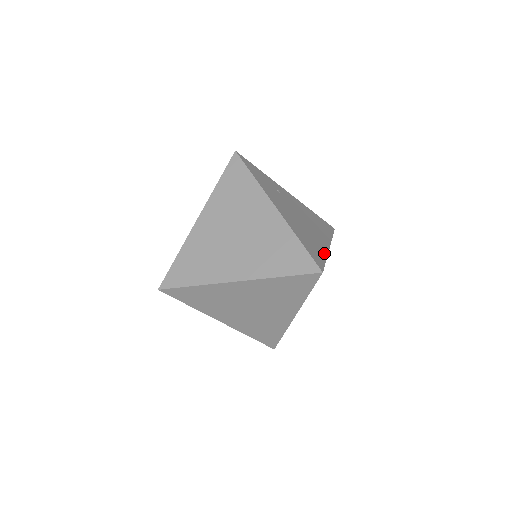
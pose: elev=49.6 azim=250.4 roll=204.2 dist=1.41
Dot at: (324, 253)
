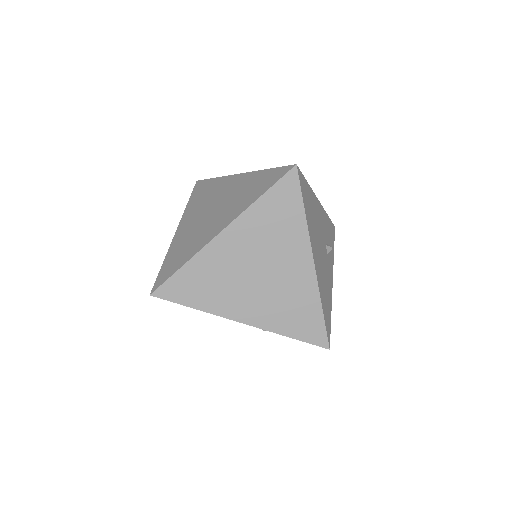
Dot at: occluded
